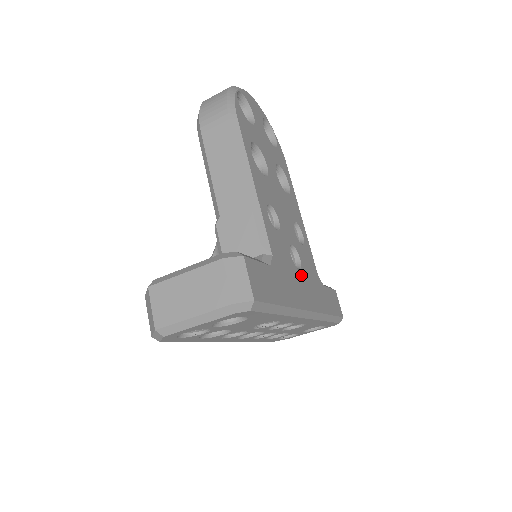
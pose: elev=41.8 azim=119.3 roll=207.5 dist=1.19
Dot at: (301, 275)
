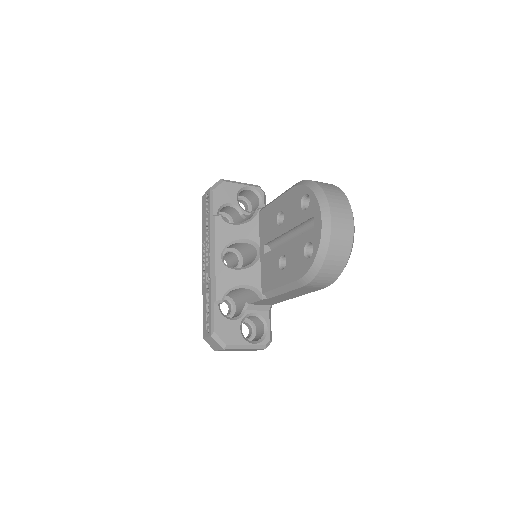
Dot at: occluded
